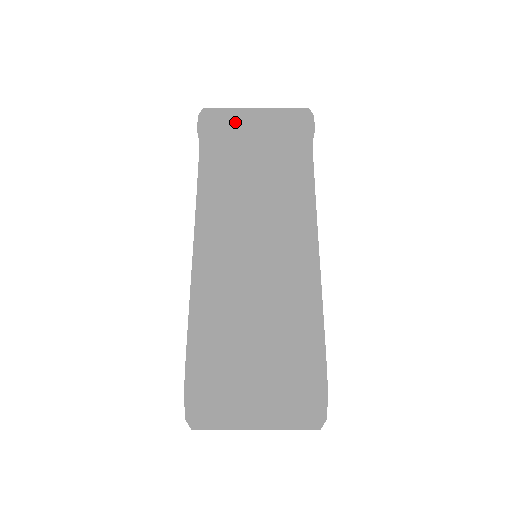
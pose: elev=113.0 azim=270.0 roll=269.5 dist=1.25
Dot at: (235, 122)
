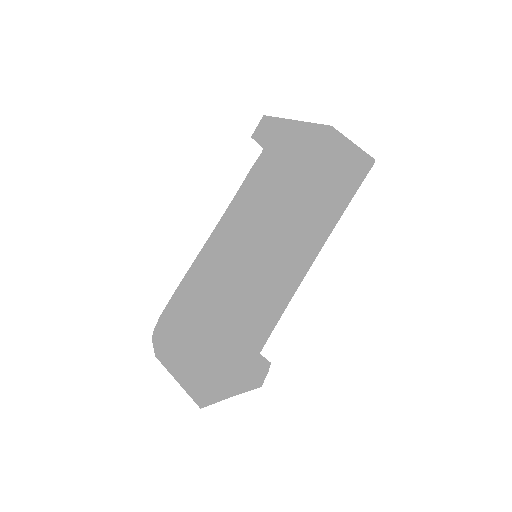
Dot at: (273, 132)
